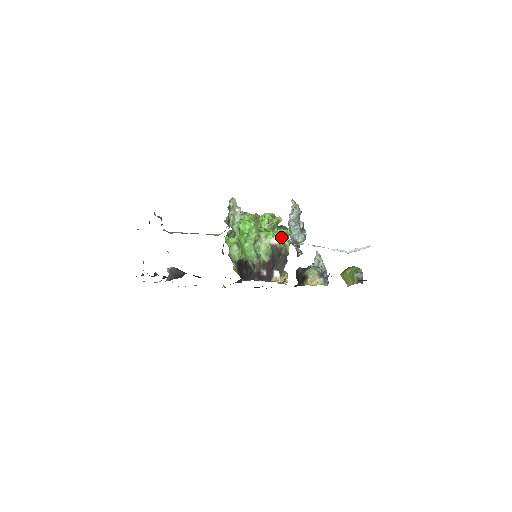
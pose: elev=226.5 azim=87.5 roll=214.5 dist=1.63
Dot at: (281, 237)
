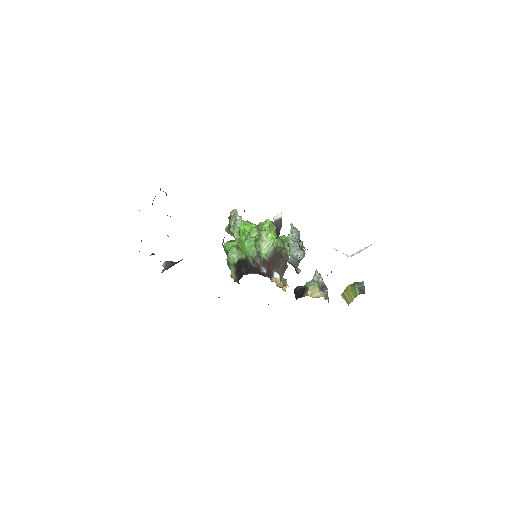
Dot at: (282, 240)
